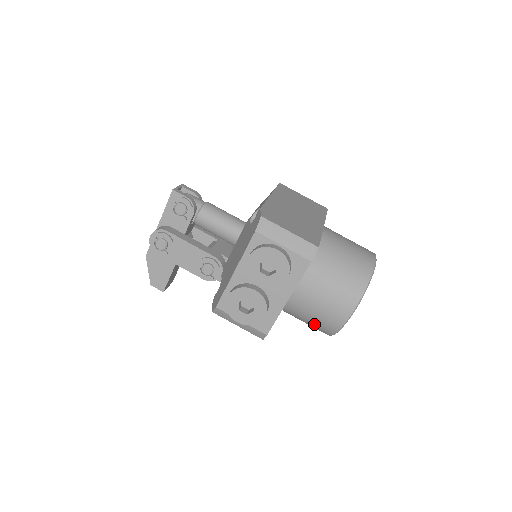
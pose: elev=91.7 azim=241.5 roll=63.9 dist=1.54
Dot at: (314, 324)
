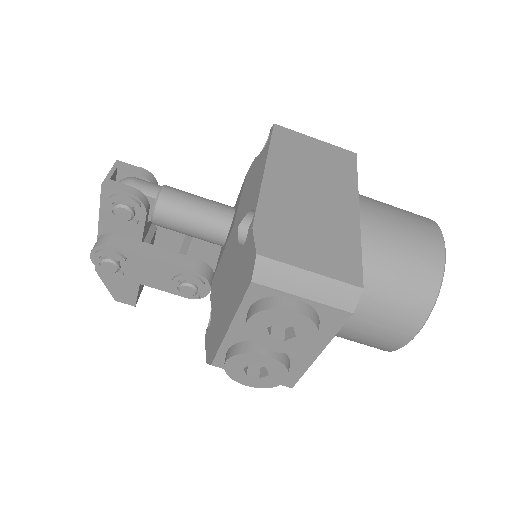
Dot at: occluded
